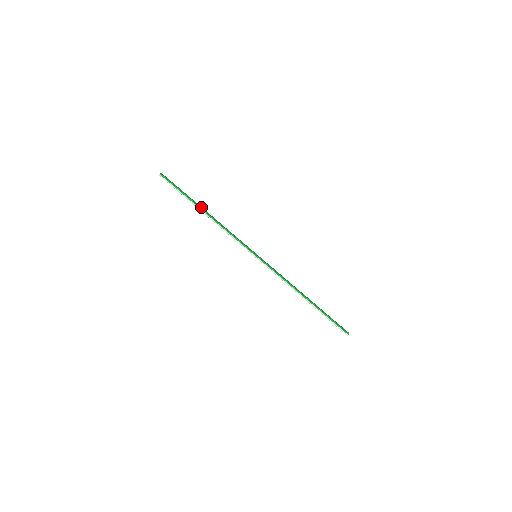
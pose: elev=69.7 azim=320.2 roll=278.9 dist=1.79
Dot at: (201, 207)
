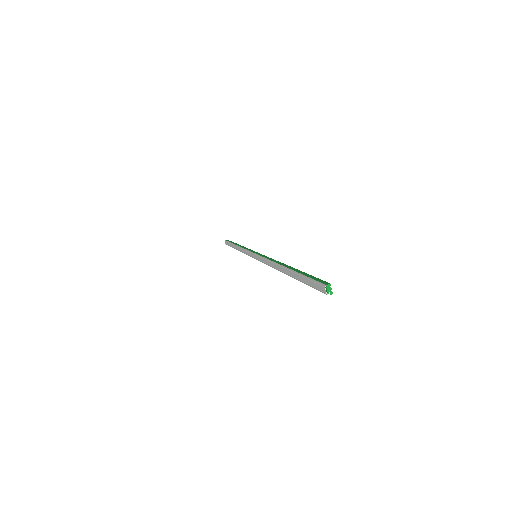
Dot at: occluded
